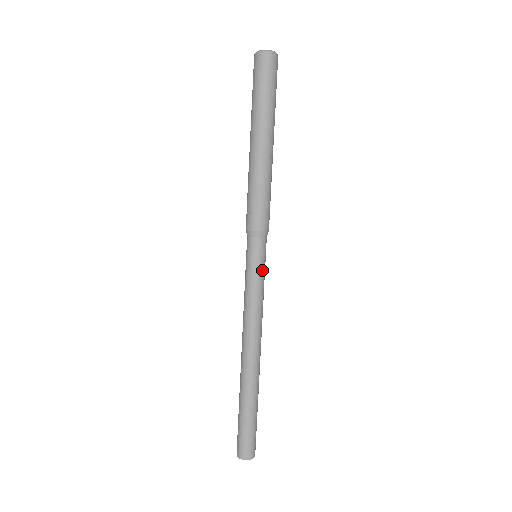
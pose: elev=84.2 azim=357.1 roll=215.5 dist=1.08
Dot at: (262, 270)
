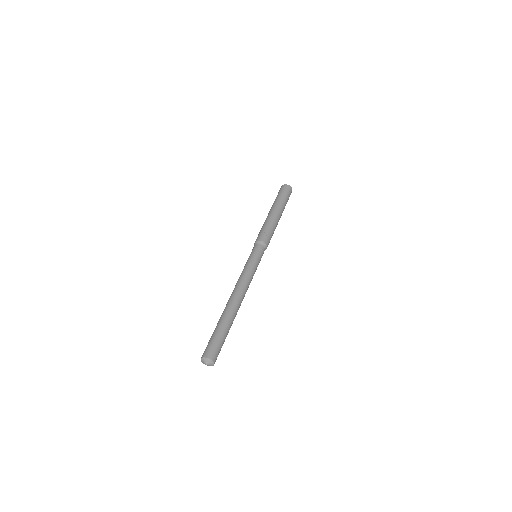
Dot at: occluded
